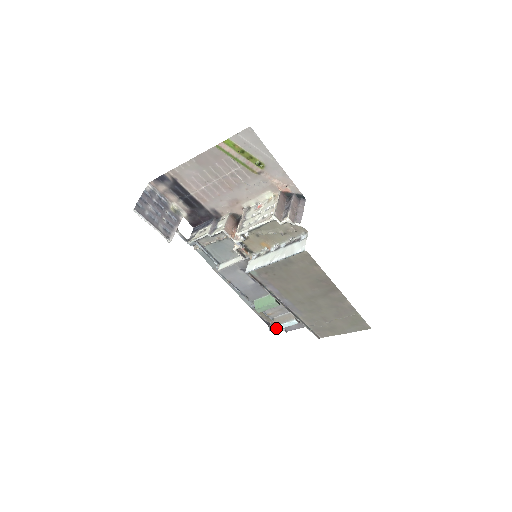
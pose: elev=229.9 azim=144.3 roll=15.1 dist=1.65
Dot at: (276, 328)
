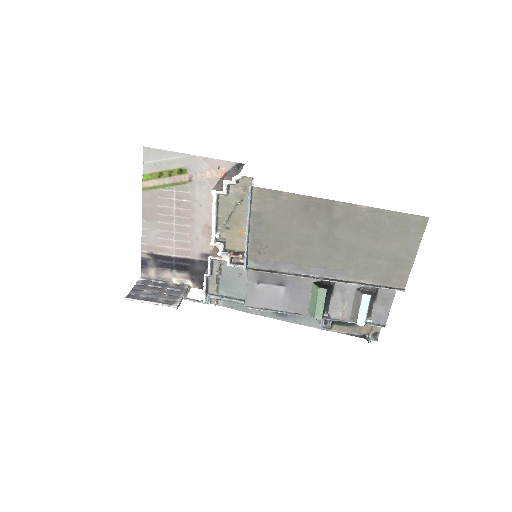
Dot at: occluded
